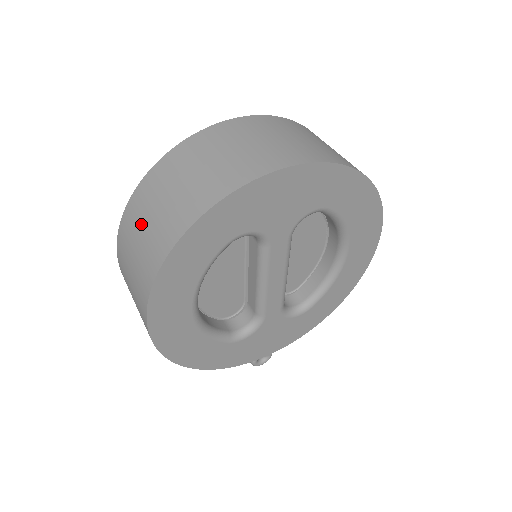
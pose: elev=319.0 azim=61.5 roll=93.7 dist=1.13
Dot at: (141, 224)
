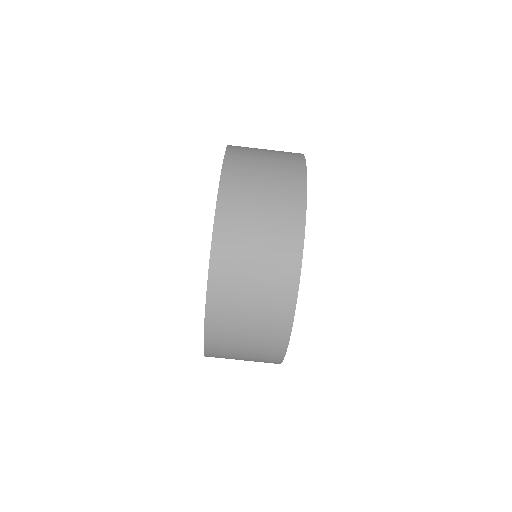
Dot at: (243, 301)
